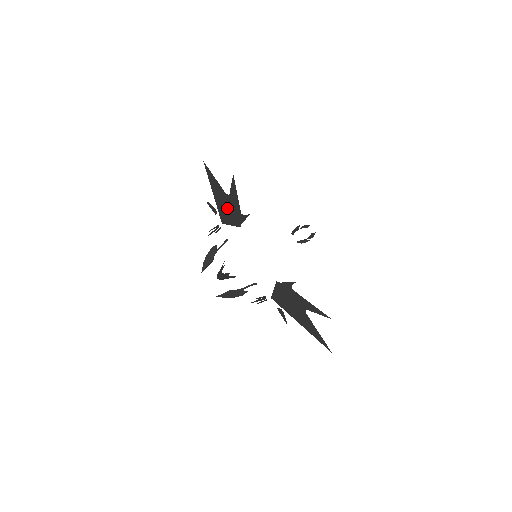
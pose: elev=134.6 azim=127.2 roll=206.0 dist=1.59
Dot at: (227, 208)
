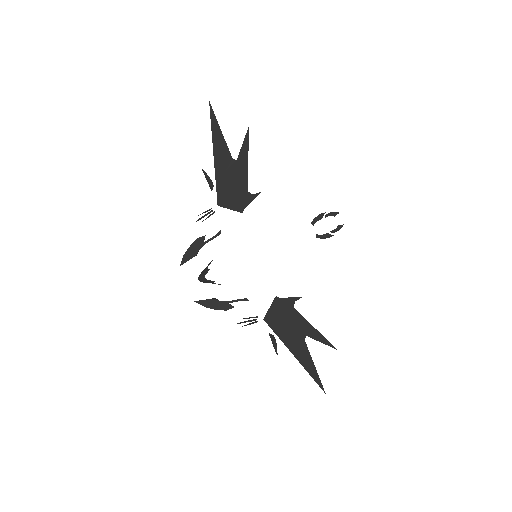
Dot at: (229, 181)
